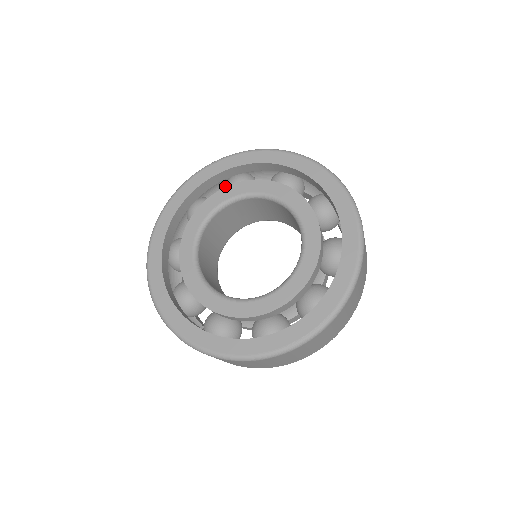
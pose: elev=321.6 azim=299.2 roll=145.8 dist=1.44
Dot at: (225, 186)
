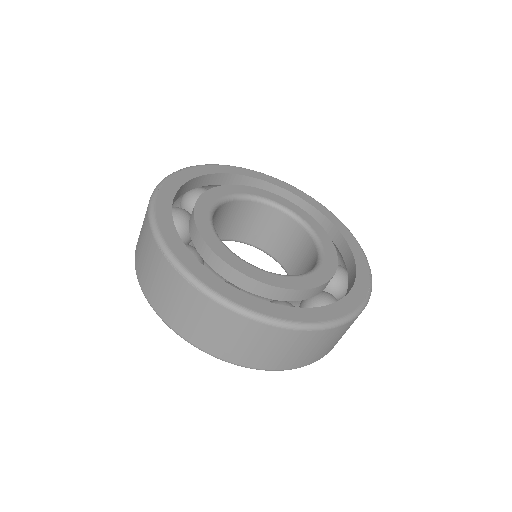
Dot at: (188, 198)
